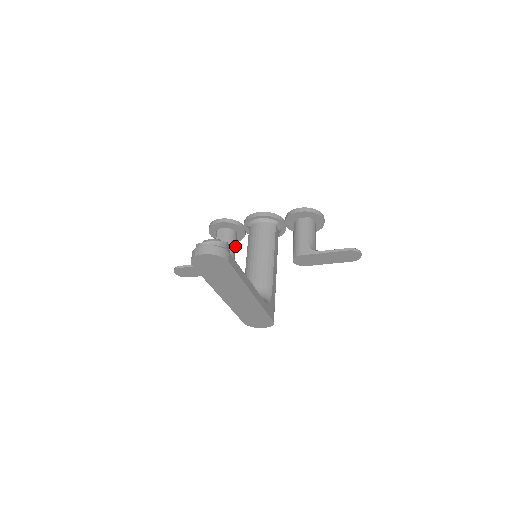
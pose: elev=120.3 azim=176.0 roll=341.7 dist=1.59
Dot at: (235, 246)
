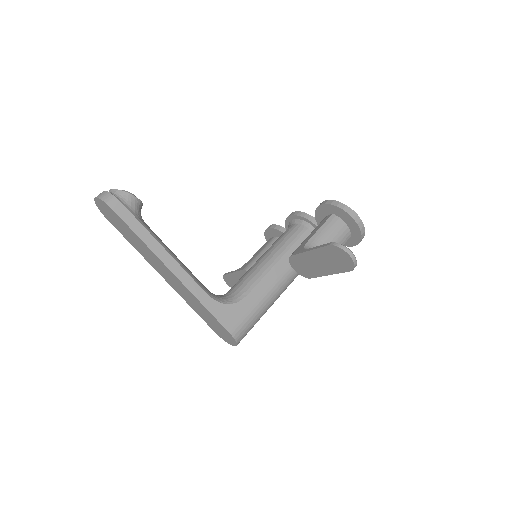
Dot at: occluded
